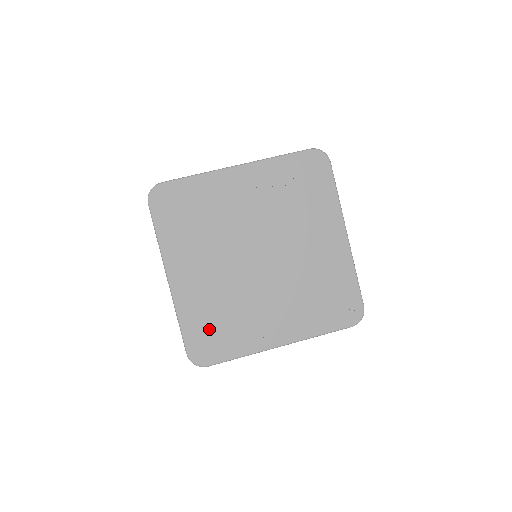
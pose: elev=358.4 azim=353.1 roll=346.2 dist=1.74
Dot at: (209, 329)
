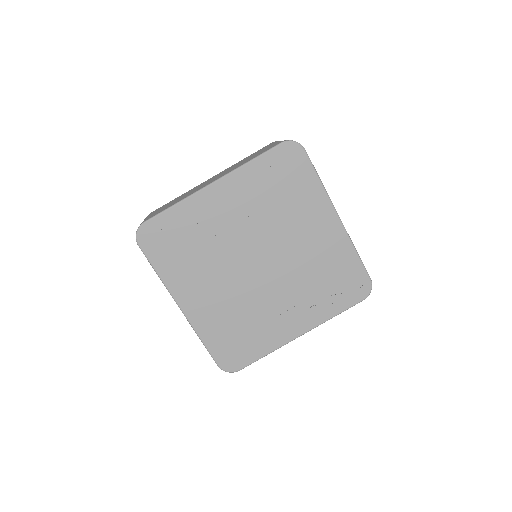
Dot at: (231, 340)
